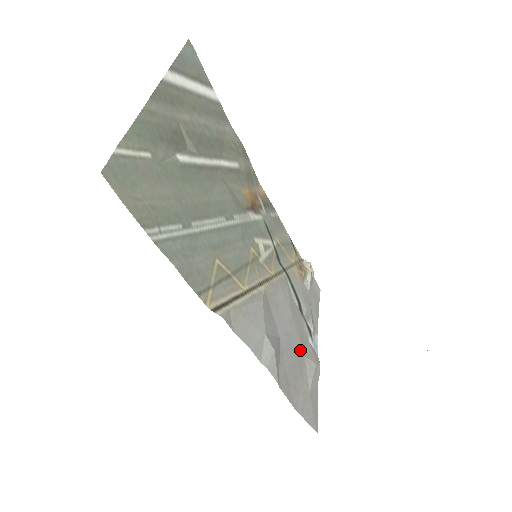
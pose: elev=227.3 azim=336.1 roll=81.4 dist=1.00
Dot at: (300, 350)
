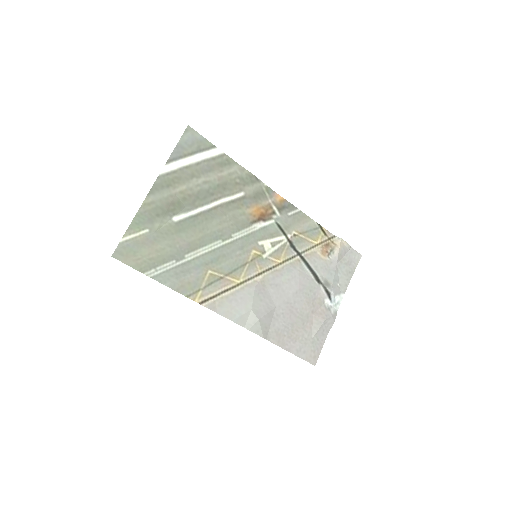
Dot at: (306, 311)
